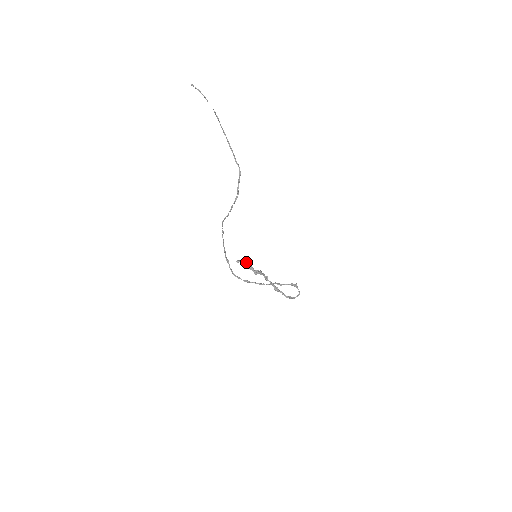
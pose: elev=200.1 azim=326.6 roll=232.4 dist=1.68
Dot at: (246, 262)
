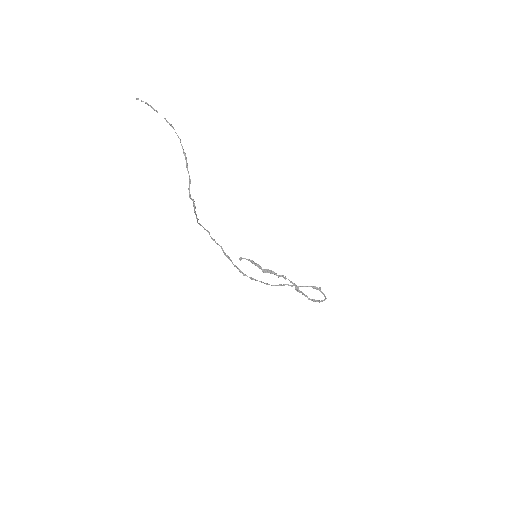
Dot at: (251, 260)
